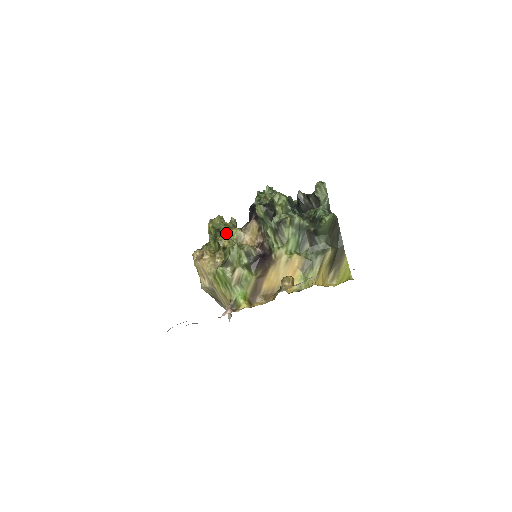
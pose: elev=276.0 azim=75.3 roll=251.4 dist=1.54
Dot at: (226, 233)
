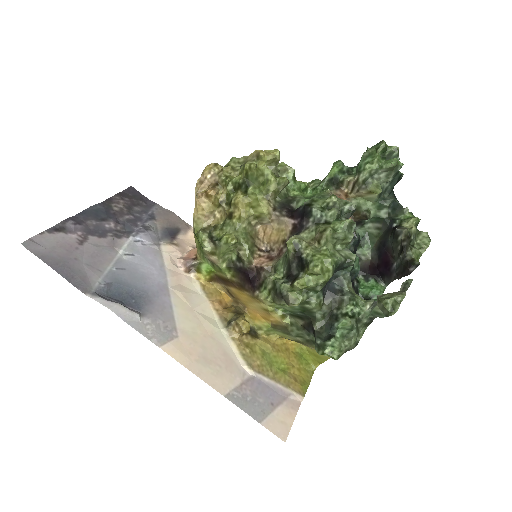
Dot at: (253, 197)
